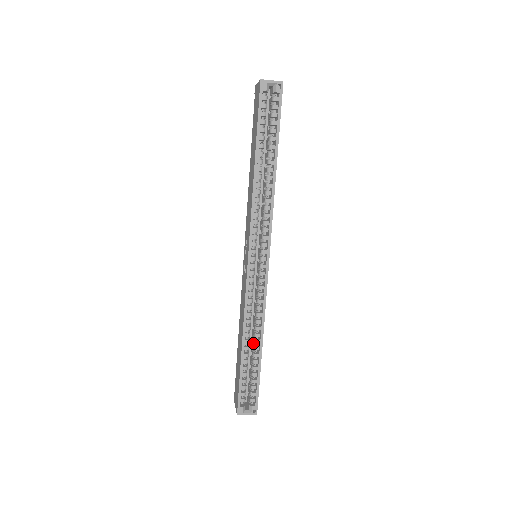
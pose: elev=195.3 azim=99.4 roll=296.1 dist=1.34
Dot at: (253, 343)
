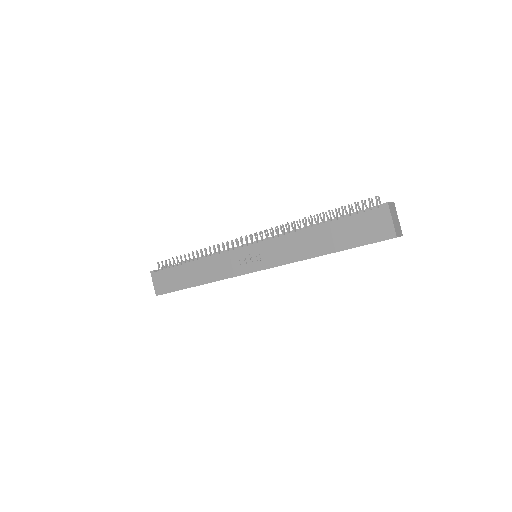
Dot at: occluded
